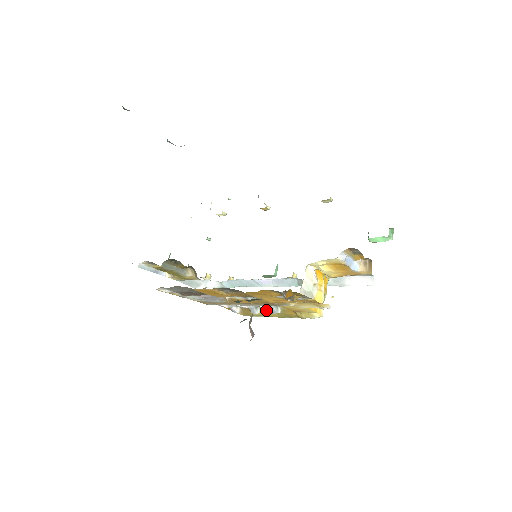
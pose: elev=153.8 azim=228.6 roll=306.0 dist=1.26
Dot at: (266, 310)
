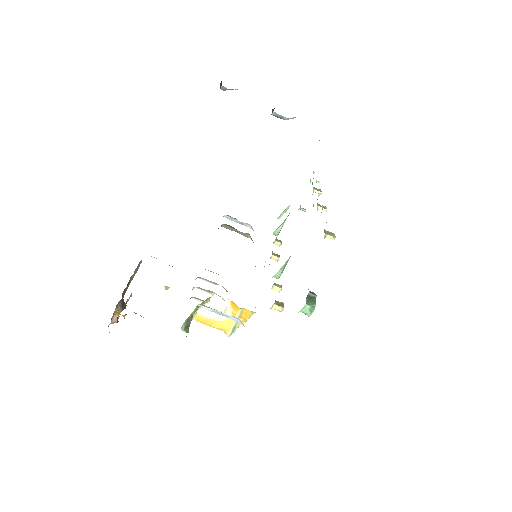
Dot at: occluded
